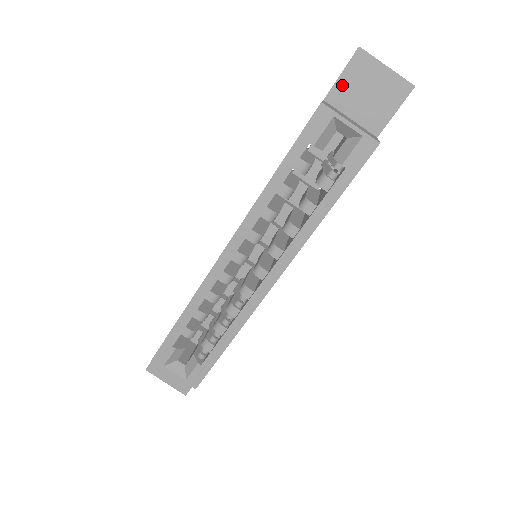
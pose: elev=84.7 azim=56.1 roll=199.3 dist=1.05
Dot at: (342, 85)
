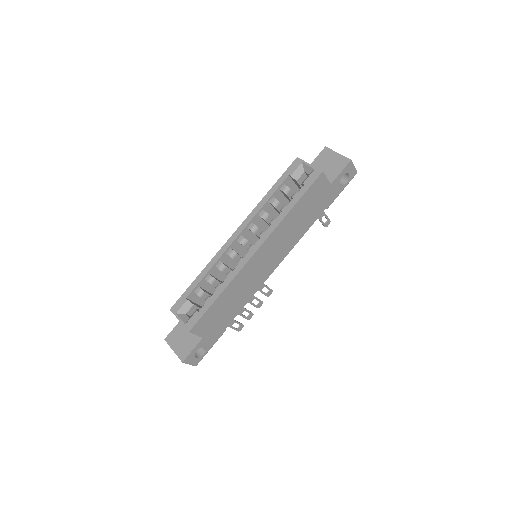
Dot at: (316, 163)
